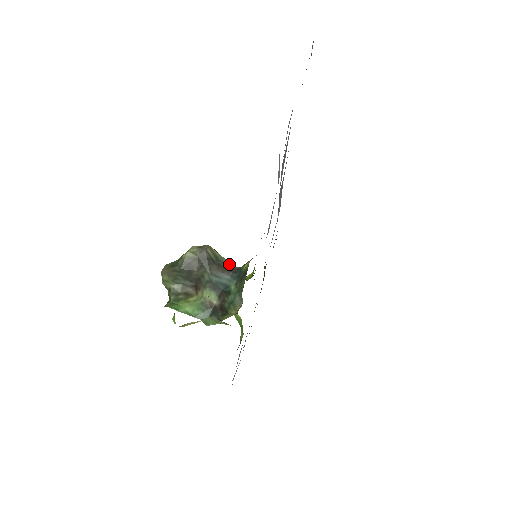
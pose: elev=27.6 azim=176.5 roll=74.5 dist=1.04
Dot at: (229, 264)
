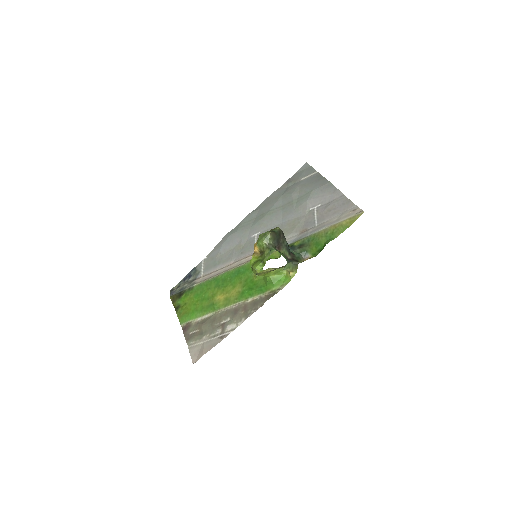
Dot at: occluded
